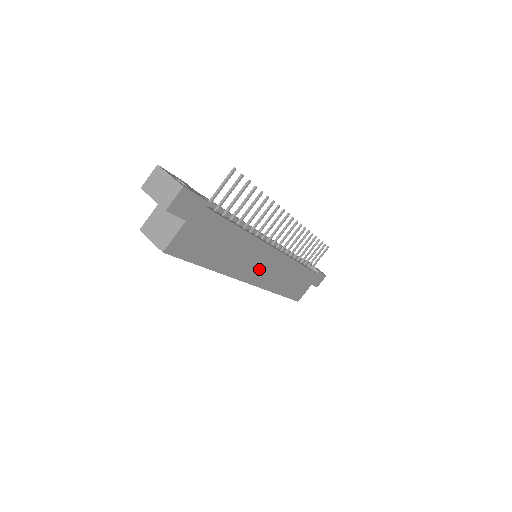
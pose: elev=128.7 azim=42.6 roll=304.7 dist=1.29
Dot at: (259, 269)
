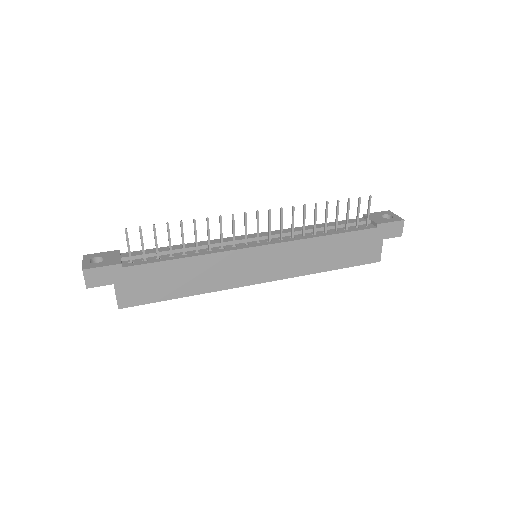
Dot at: (257, 269)
